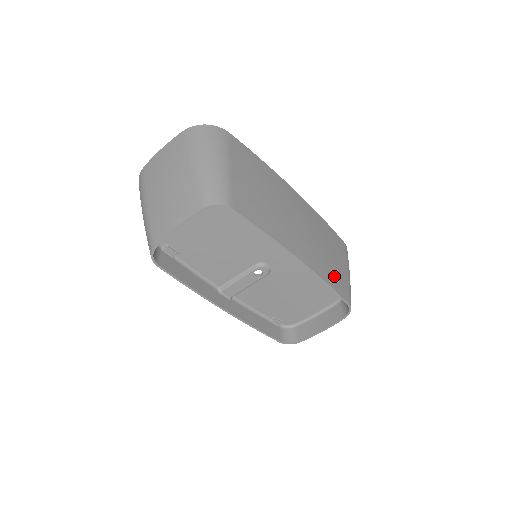
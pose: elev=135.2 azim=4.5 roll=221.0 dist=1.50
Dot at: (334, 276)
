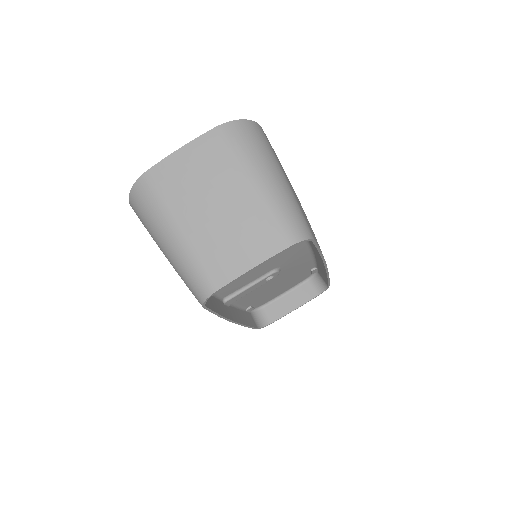
Dot at: occluded
